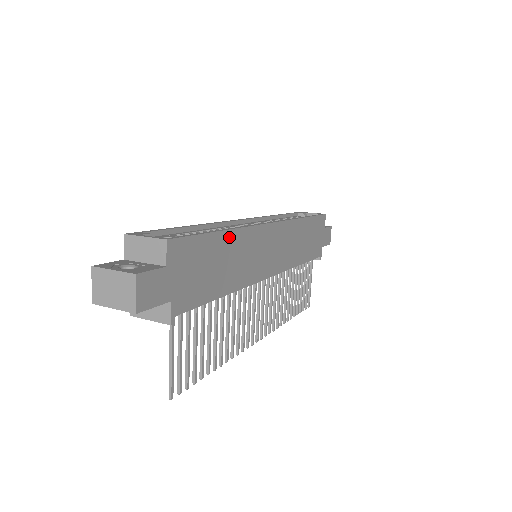
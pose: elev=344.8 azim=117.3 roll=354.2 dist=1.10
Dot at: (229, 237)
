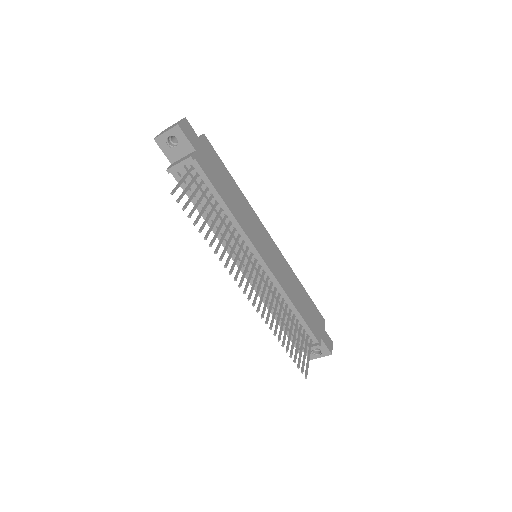
Dot at: (238, 190)
